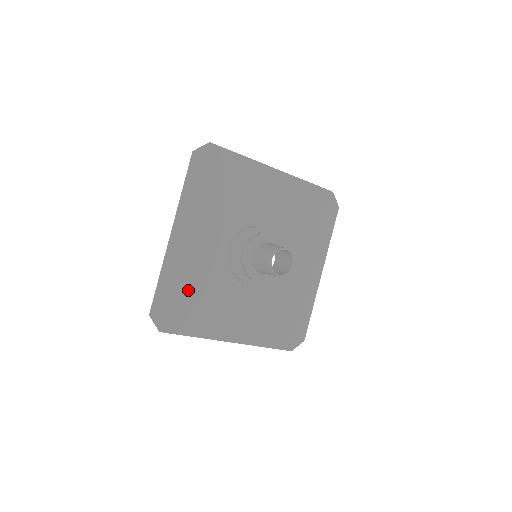
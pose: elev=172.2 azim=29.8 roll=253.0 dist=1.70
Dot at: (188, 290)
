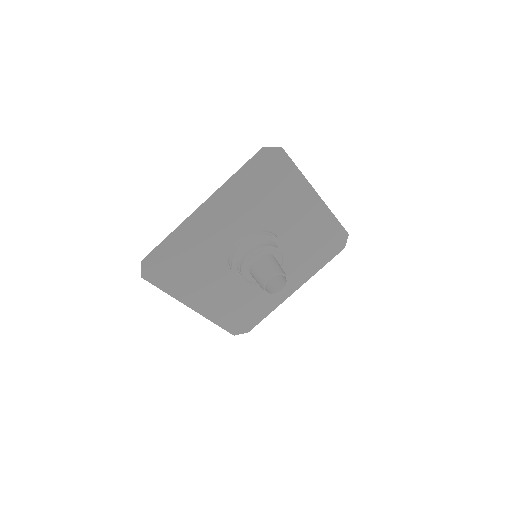
Dot at: (185, 256)
